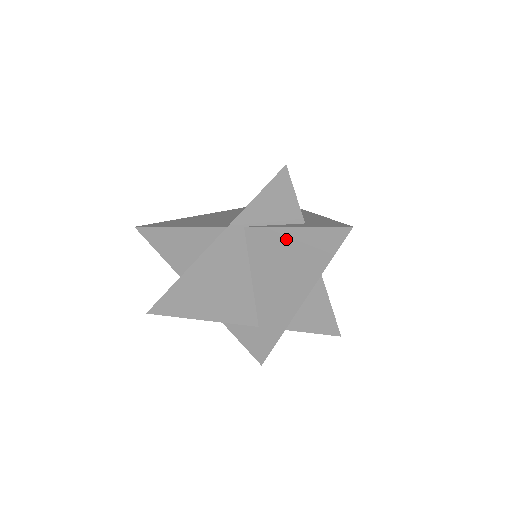
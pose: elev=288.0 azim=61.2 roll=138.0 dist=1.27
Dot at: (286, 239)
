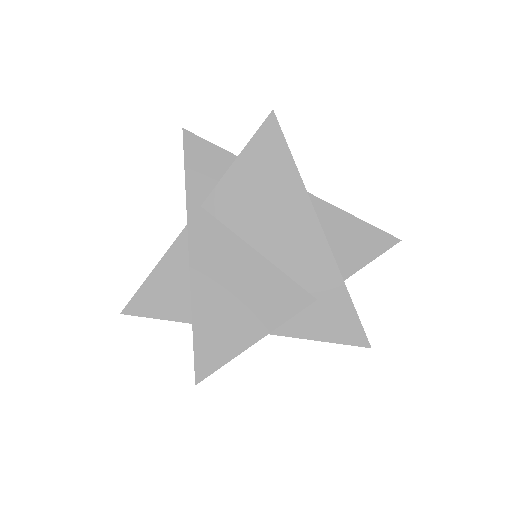
Dot at: (241, 179)
